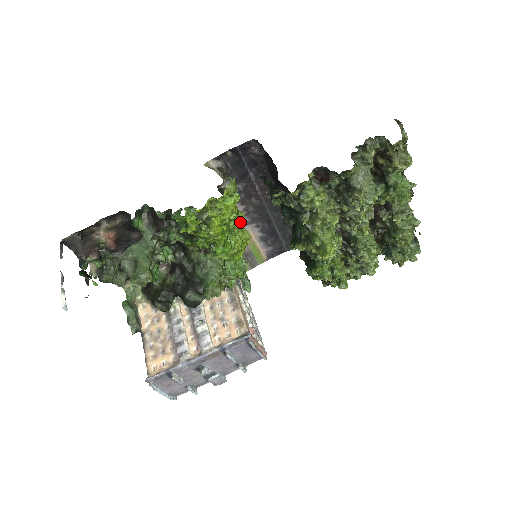
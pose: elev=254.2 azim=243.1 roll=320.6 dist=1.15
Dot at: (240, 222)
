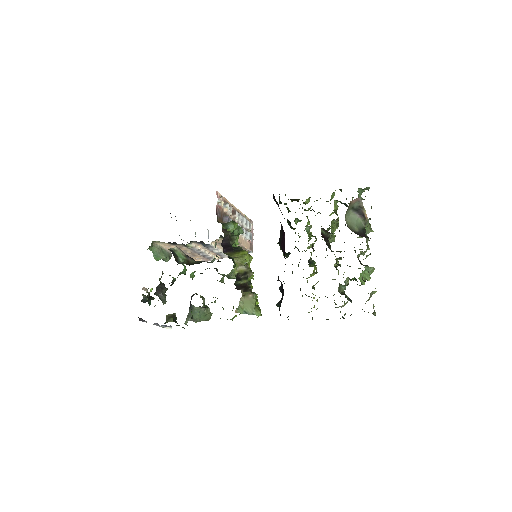
Dot at: occluded
